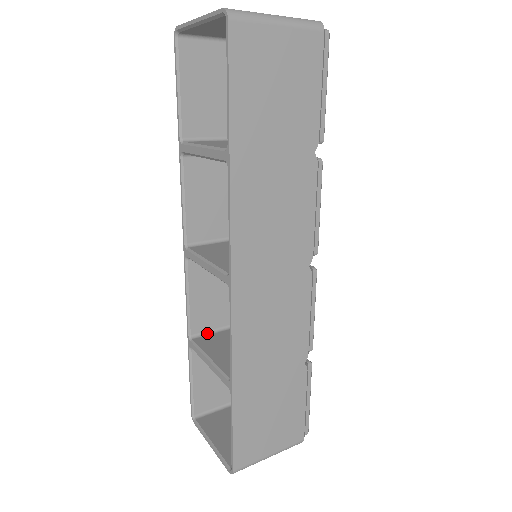
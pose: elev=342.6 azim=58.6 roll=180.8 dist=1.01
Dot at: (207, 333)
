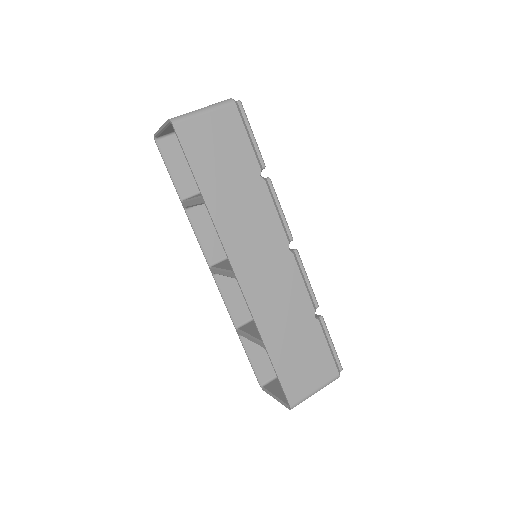
Dot at: (248, 322)
